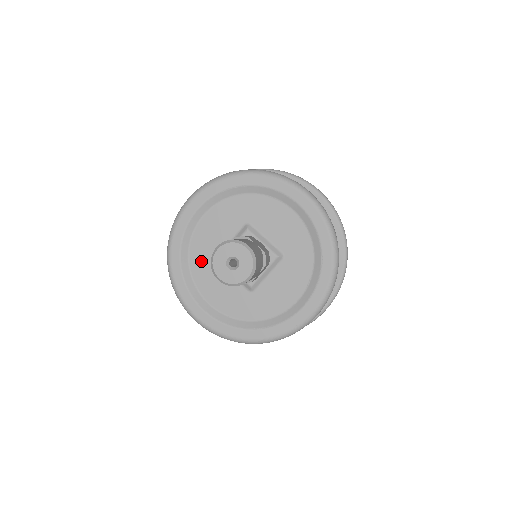
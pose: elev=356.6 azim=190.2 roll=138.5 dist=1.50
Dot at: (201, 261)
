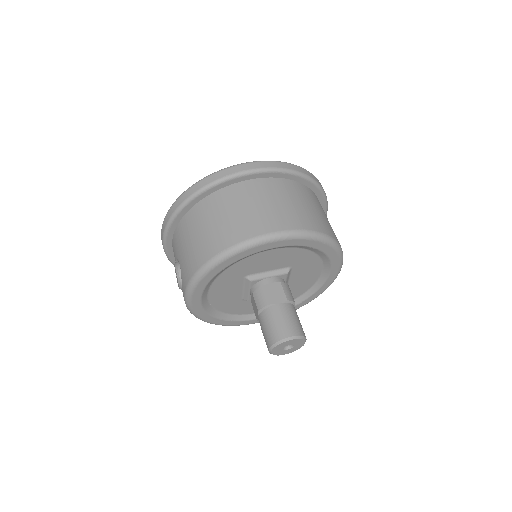
Dot at: (234, 273)
